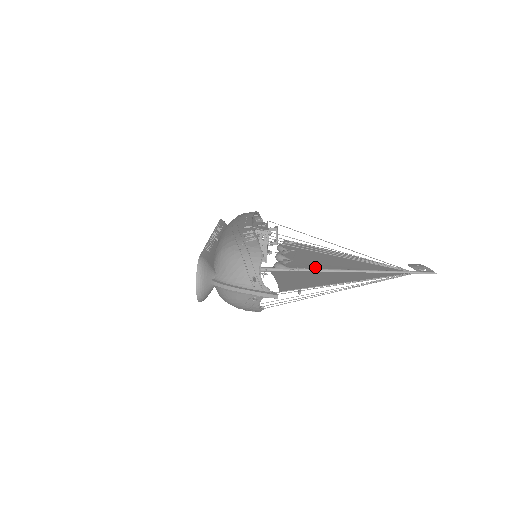
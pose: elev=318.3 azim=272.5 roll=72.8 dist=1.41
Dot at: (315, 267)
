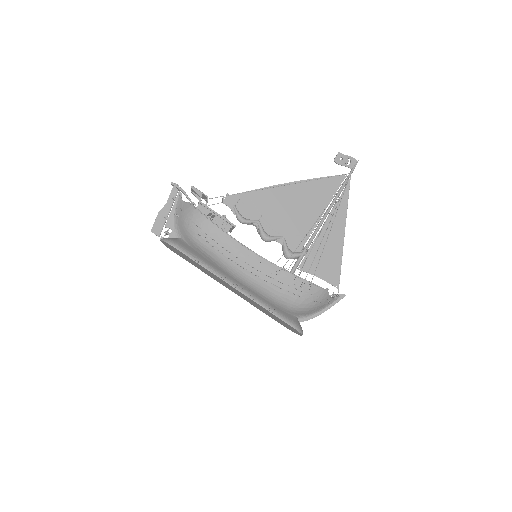
Dot at: (307, 232)
